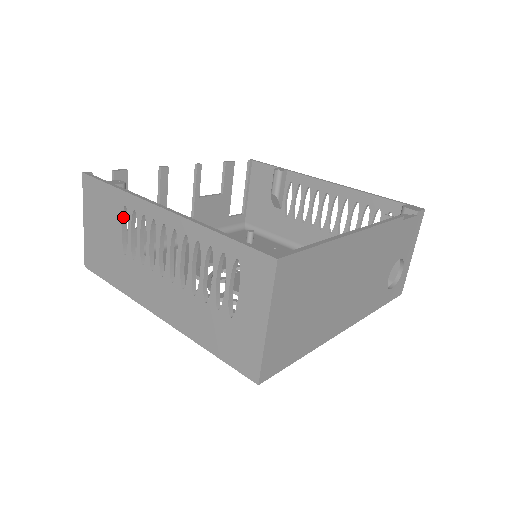
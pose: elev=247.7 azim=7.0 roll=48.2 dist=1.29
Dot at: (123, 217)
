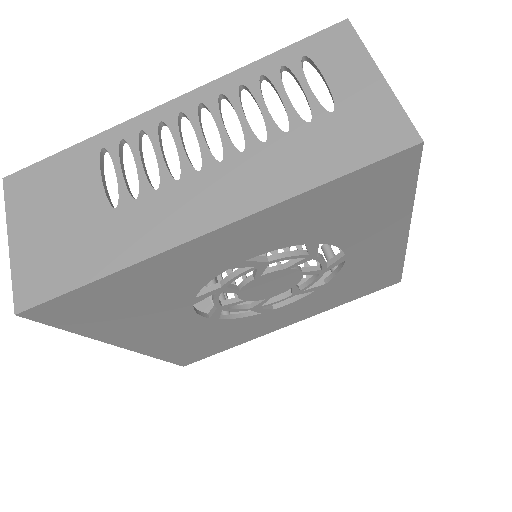
Dot at: (100, 166)
